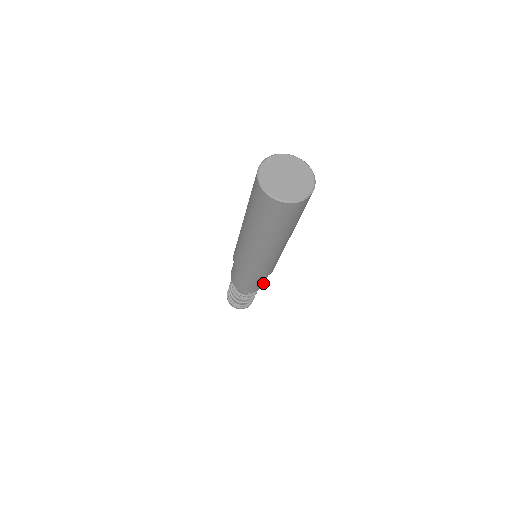
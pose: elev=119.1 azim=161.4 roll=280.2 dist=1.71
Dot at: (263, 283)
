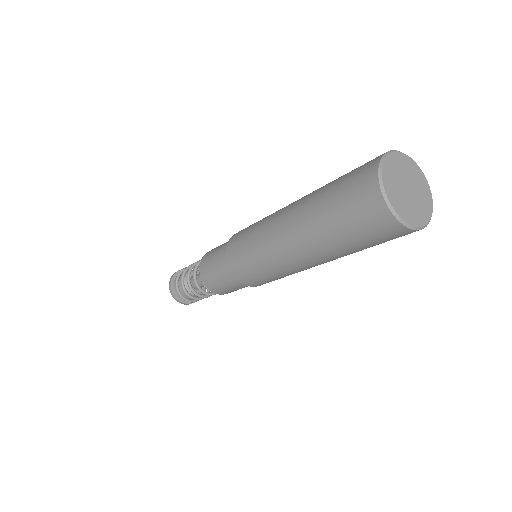
Dot at: occluded
